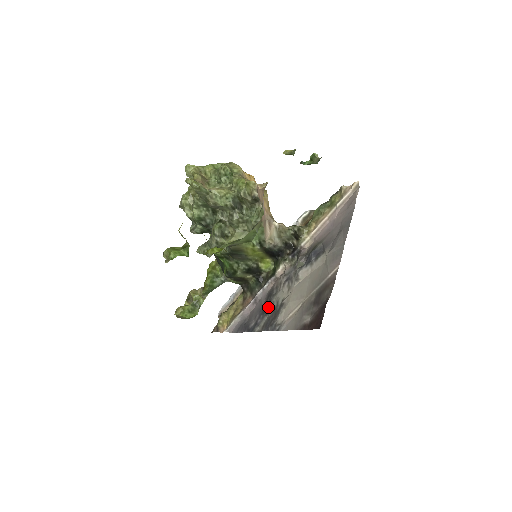
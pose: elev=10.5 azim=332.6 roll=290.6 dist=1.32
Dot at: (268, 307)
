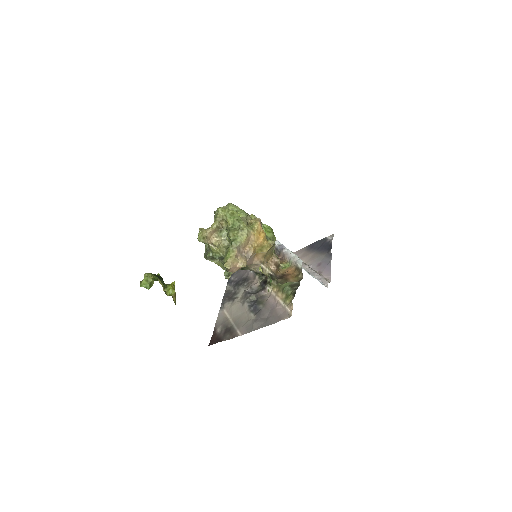
Dot at: (237, 286)
